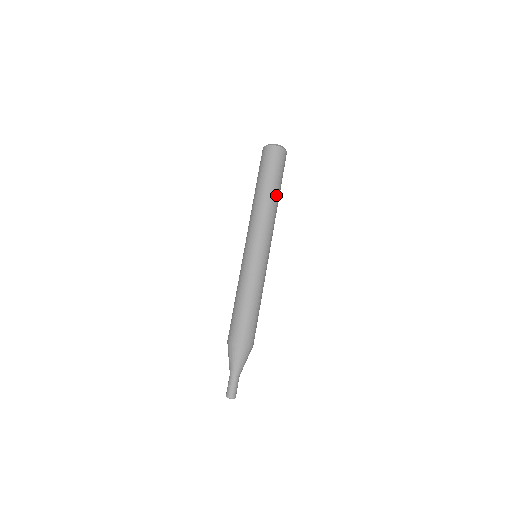
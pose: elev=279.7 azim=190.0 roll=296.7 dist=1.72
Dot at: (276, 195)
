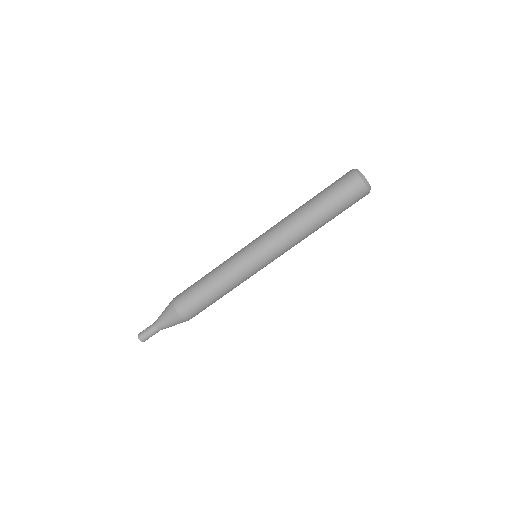
Dot at: (319, 223)
